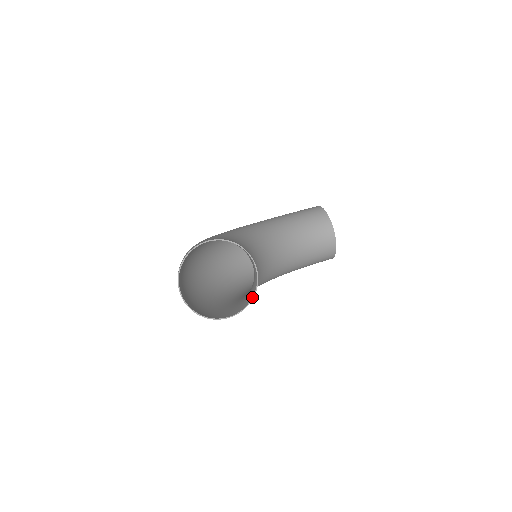
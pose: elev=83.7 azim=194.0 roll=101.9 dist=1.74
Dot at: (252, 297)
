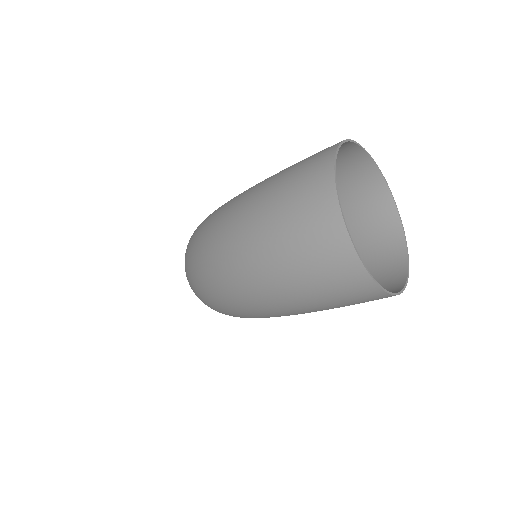
Dot at: (407, 255)
